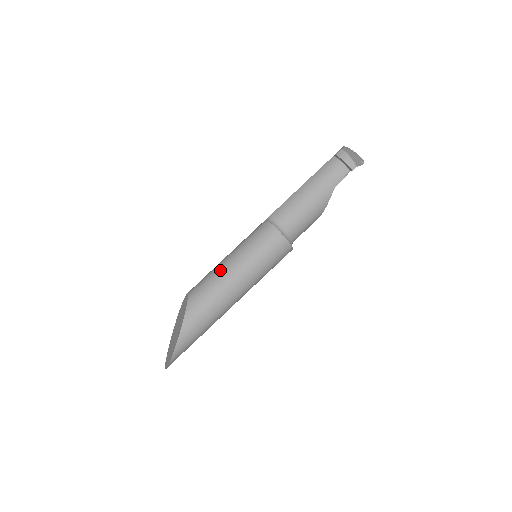
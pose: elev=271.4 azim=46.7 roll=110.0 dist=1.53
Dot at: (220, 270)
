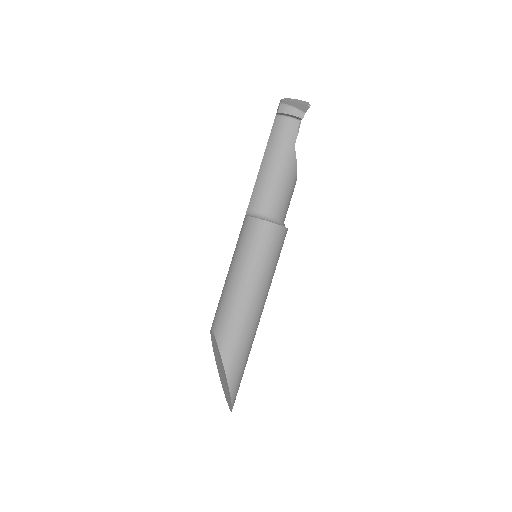
Dot at: (229, 290)
